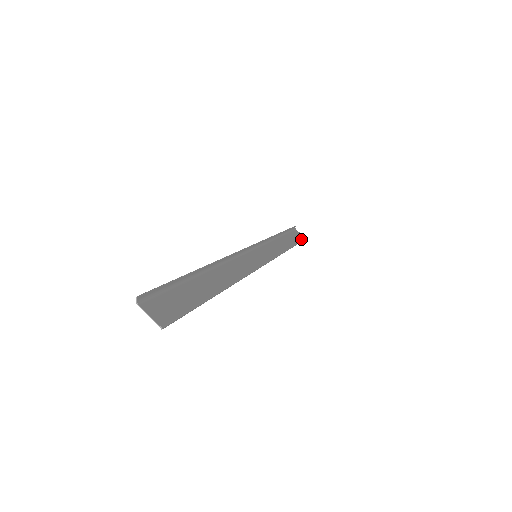
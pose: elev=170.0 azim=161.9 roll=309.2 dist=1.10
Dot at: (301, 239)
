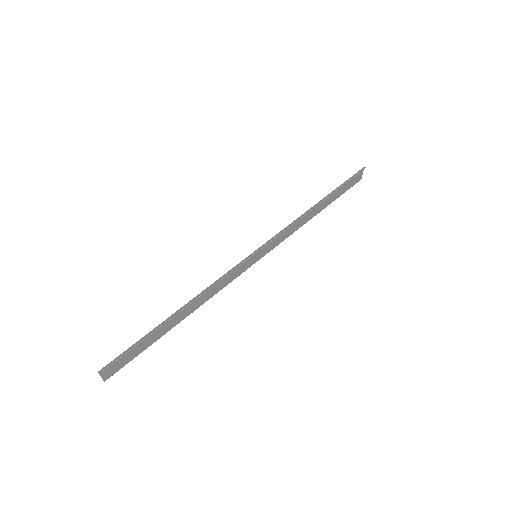
Dot at: (351, 186)
